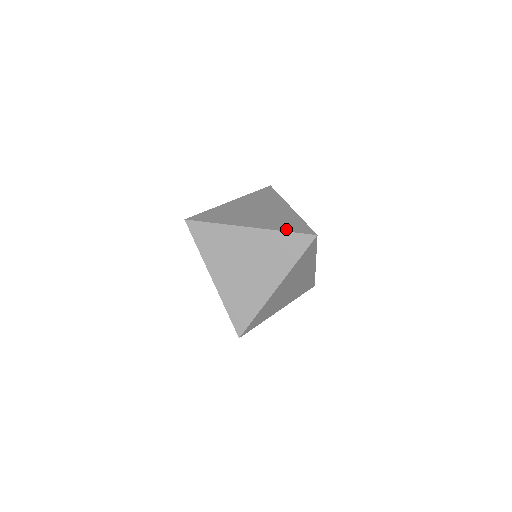
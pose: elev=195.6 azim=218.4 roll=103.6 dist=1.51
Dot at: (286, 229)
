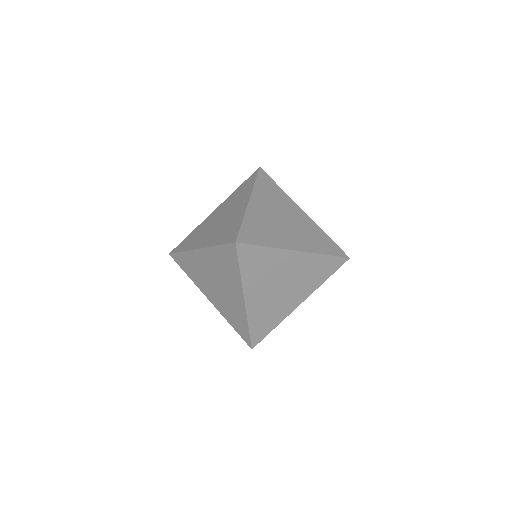
Dot at: (326, 251)
